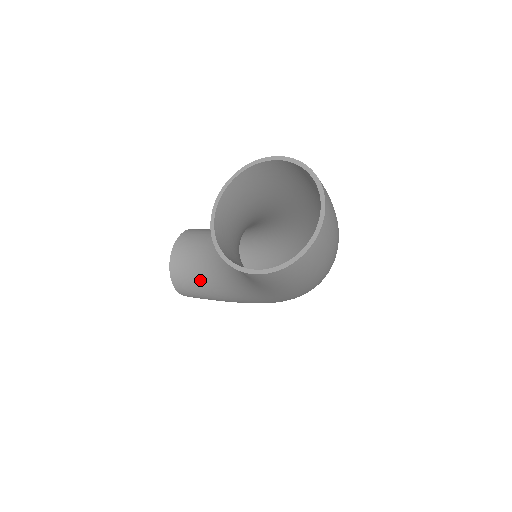
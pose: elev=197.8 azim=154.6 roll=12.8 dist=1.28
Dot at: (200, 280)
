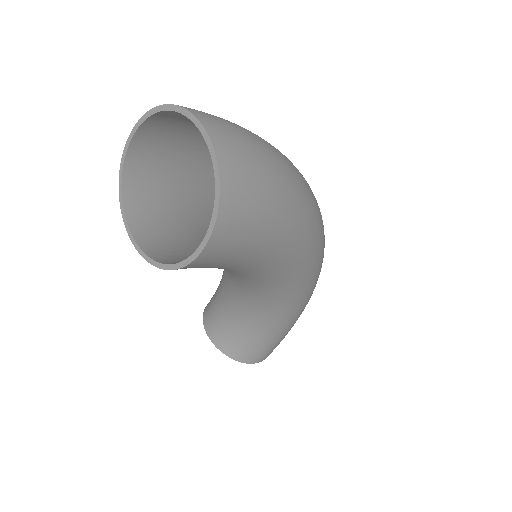
Dot at: (249, 331)
